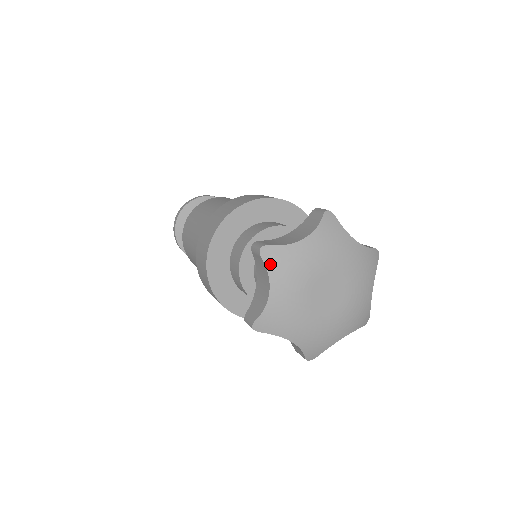
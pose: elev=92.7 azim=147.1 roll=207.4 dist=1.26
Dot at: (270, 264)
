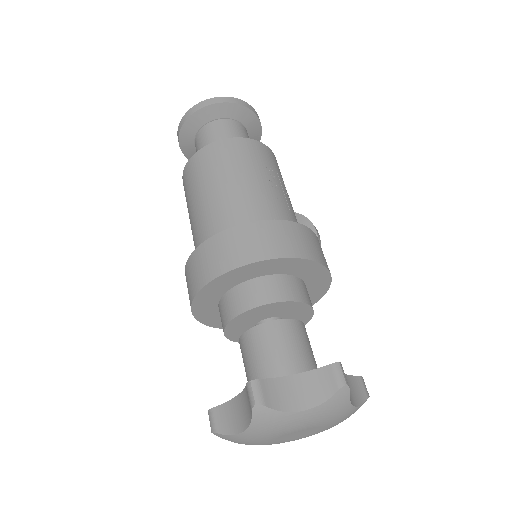
Dot at: (257, 419)
